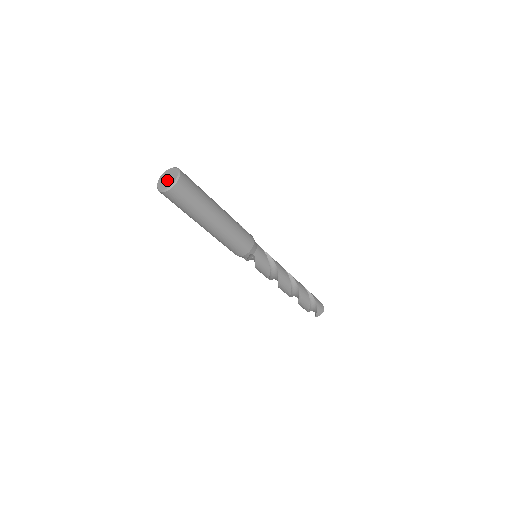
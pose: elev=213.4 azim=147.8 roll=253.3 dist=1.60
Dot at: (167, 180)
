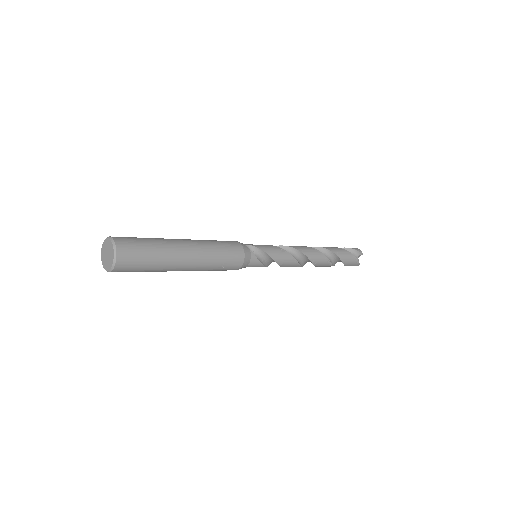
Dot at: (106, 256)
